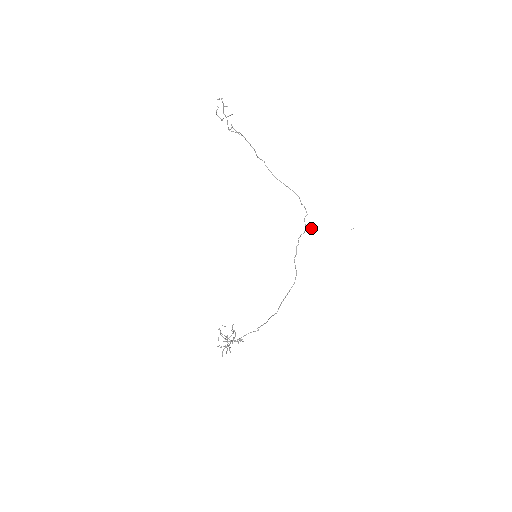
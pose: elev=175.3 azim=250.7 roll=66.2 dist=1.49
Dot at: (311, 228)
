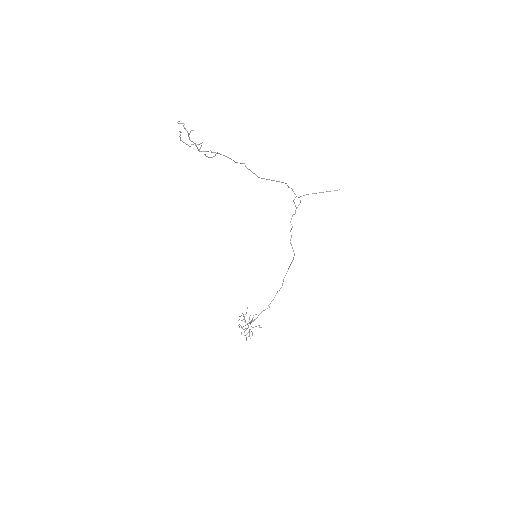
Dot at: occluded
